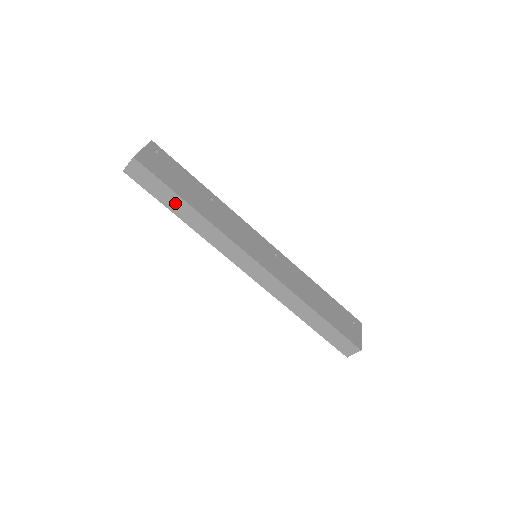
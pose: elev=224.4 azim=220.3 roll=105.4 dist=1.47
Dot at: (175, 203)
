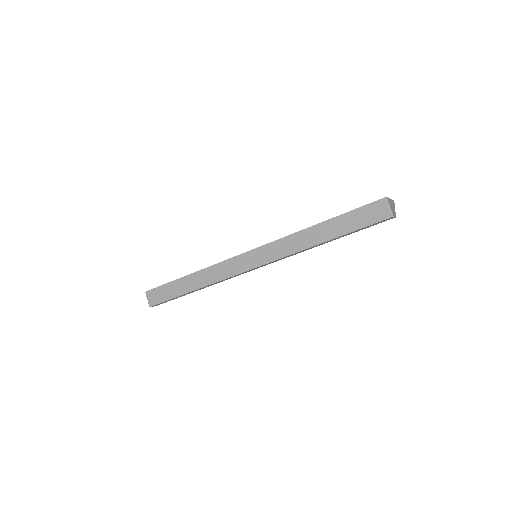
Dot at: (181, 286)
